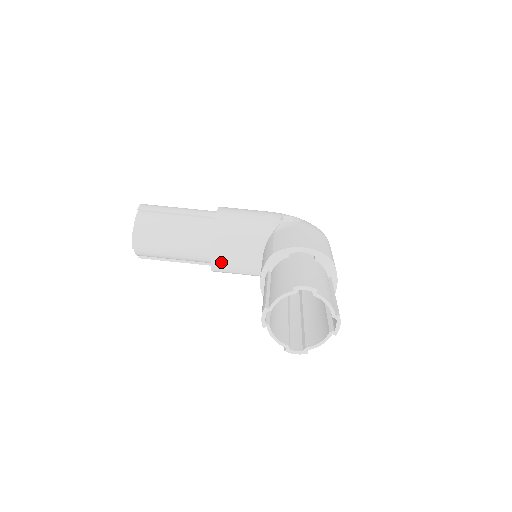
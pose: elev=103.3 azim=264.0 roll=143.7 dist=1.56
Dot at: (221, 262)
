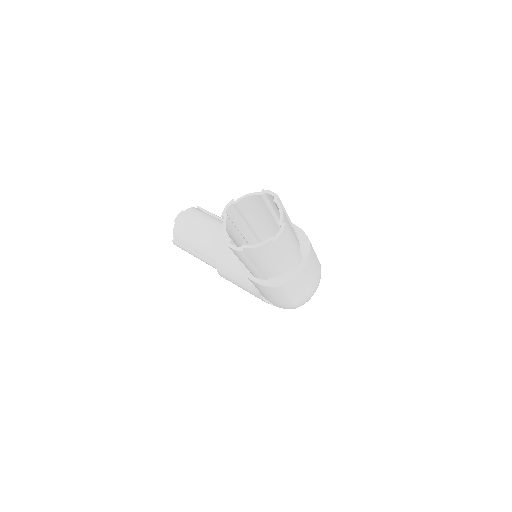
Dot at: (227, 253)
